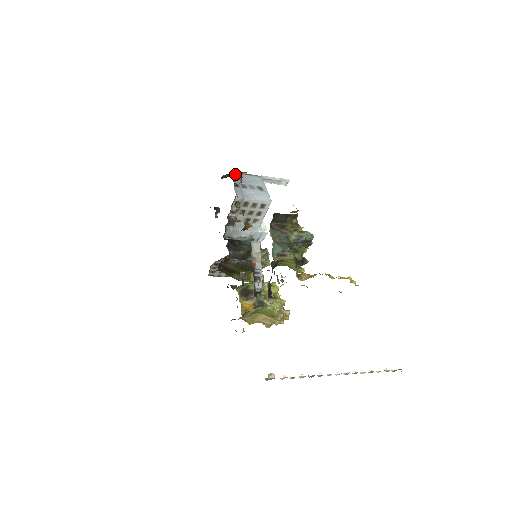
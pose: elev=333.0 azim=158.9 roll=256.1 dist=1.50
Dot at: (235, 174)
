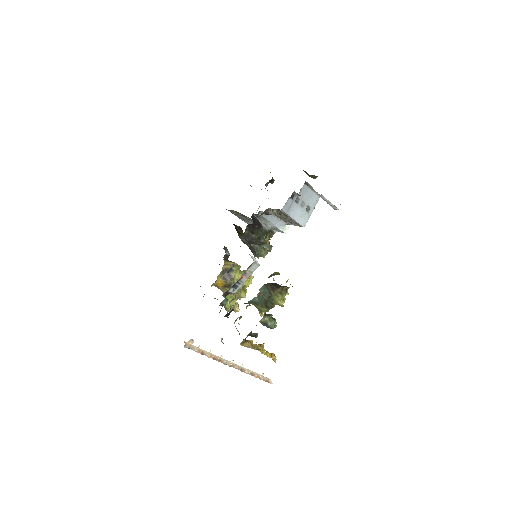
Dot at: occluded
